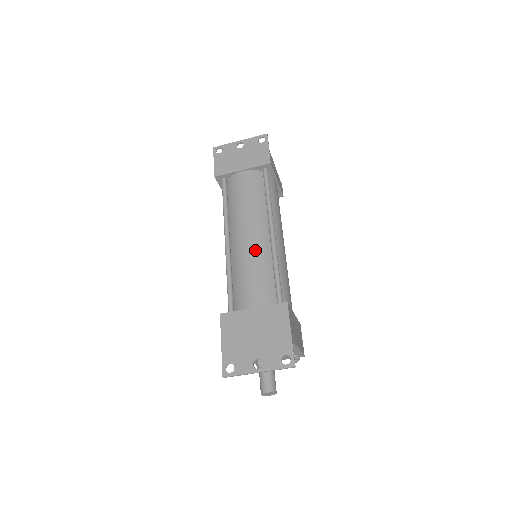
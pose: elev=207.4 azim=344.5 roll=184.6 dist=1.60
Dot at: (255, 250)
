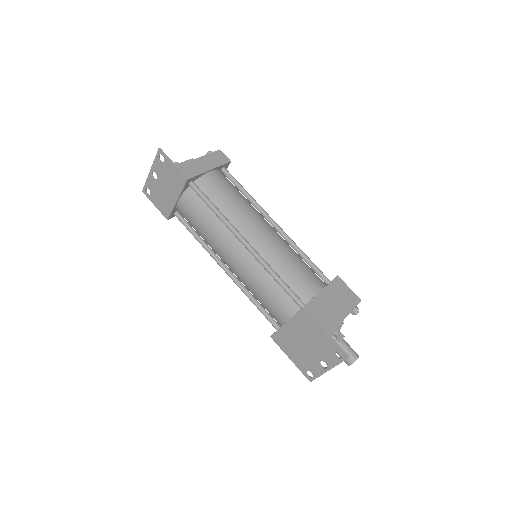
Dot at: (247, 271)
